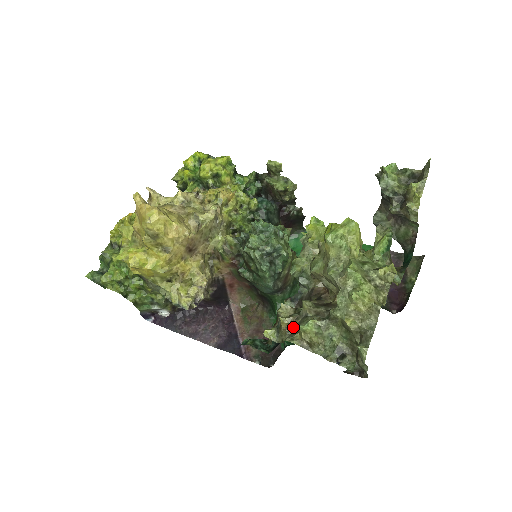
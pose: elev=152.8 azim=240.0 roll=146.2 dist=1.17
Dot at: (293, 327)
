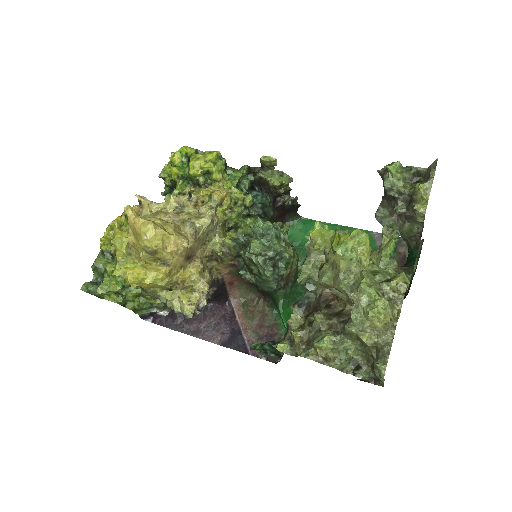
Dot at: (306, 341)
